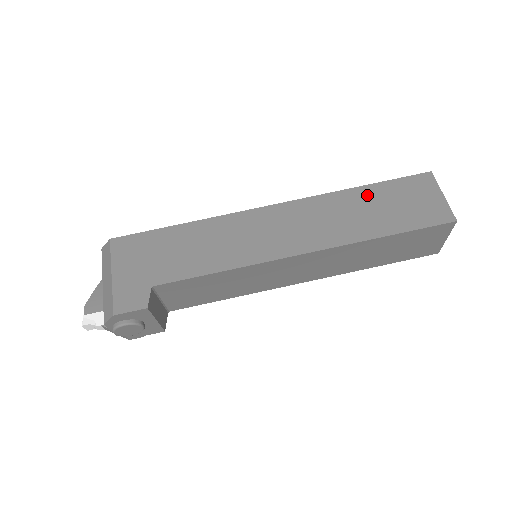
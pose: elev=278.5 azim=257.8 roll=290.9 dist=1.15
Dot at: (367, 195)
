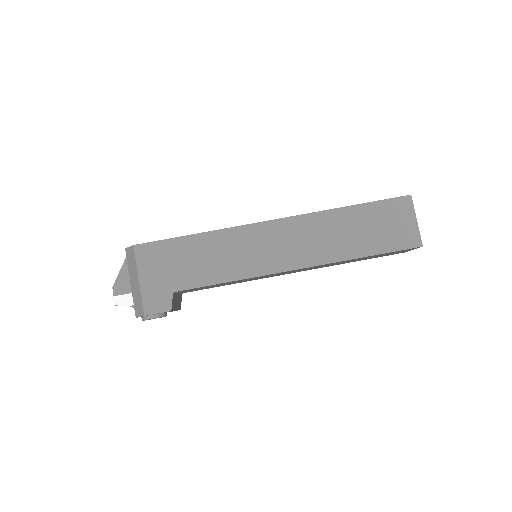
Dot at: (354, 216)
